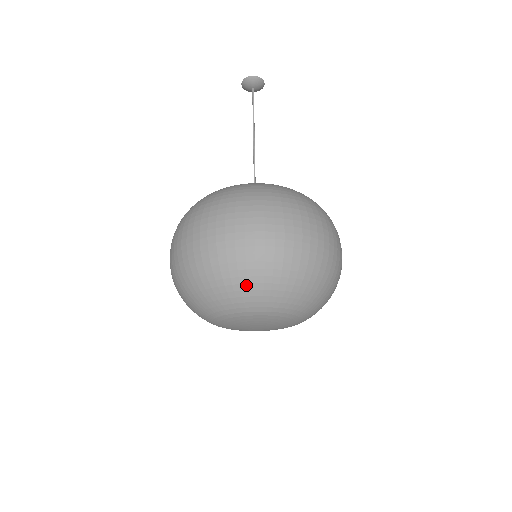
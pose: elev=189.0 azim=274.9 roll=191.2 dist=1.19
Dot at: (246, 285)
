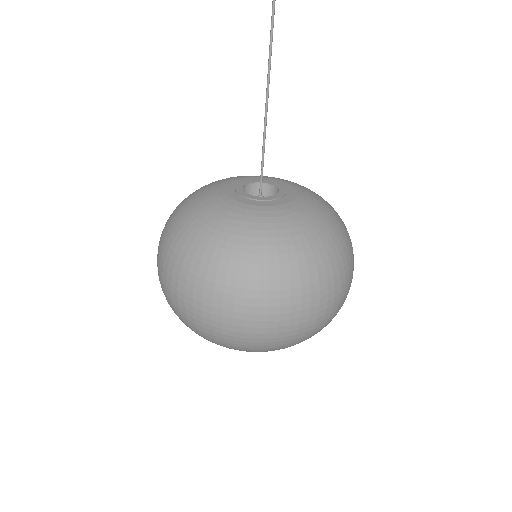
Dot at: occluded
